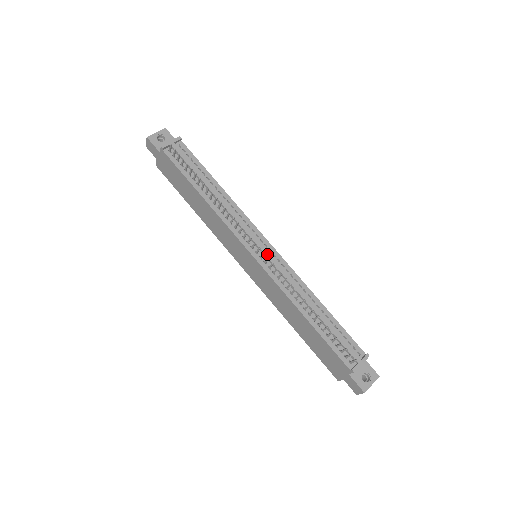
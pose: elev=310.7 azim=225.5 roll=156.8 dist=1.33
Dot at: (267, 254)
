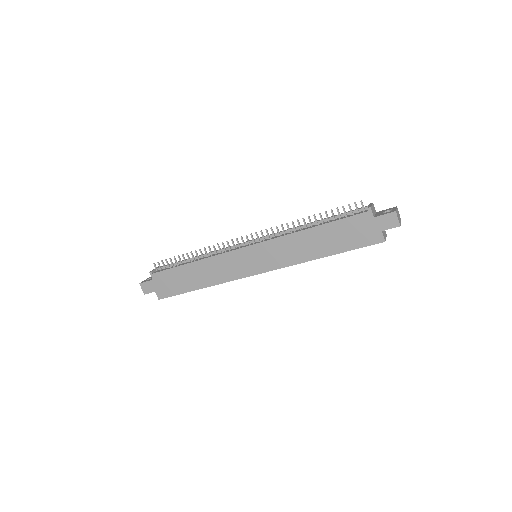
Dot at: (256, 239)
